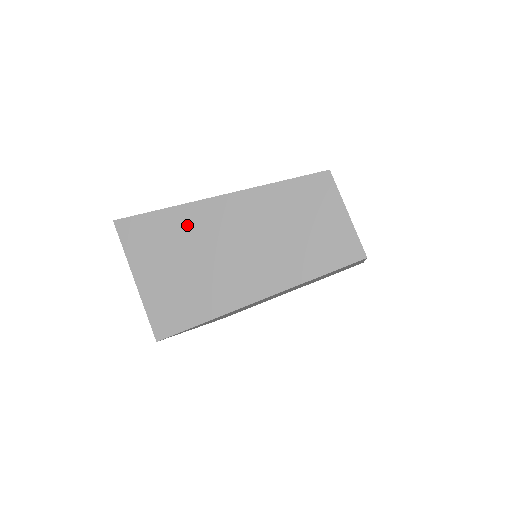
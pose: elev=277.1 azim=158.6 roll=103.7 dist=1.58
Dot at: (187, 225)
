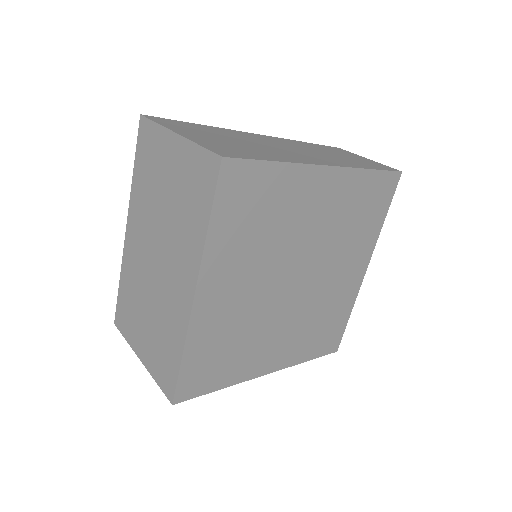
Dot at: (230, 133)
